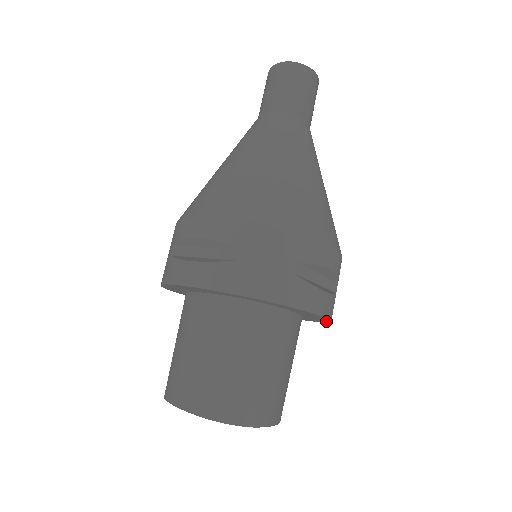
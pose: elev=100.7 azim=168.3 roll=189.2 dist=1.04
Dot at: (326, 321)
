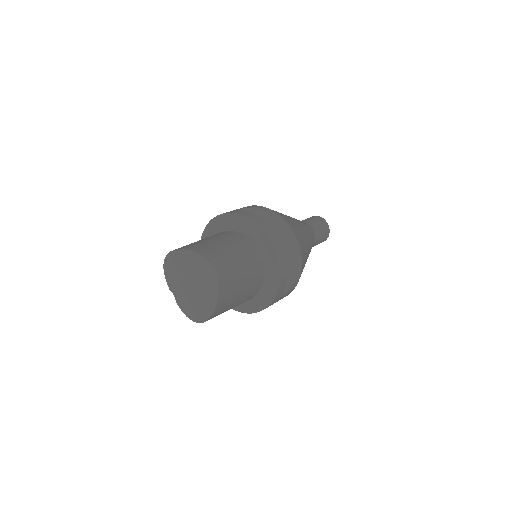
Dot at: (265, 306)
